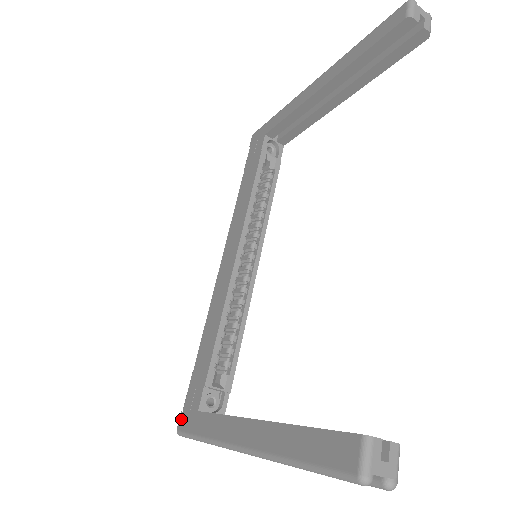
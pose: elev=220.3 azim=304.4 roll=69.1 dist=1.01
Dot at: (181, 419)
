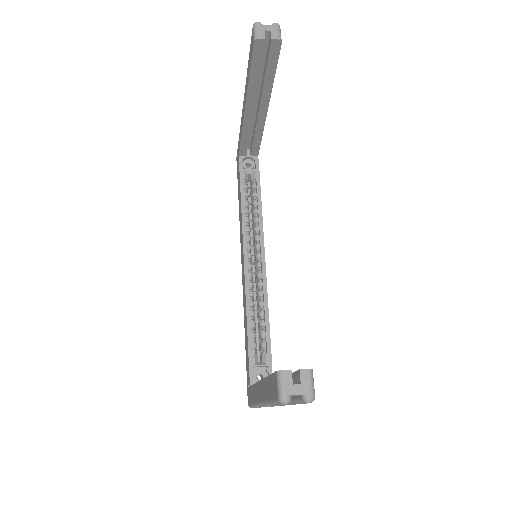
Dot at: occluded
